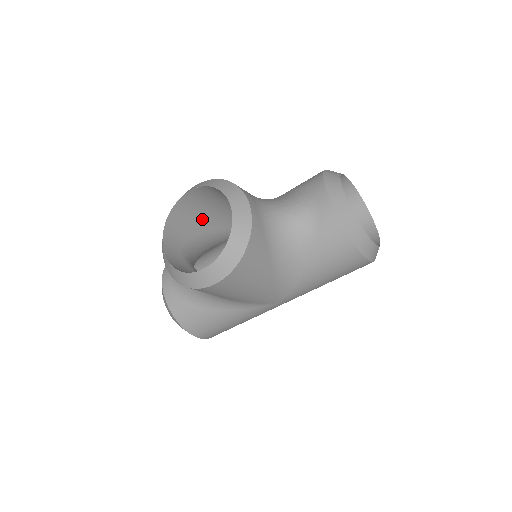
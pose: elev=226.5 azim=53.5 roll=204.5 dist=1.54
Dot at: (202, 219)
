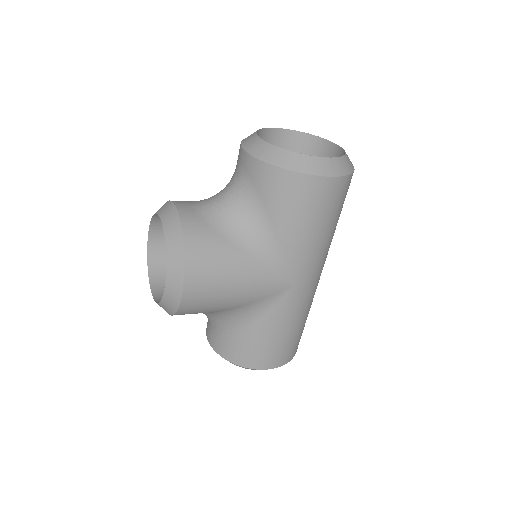
Dot at: occluded
